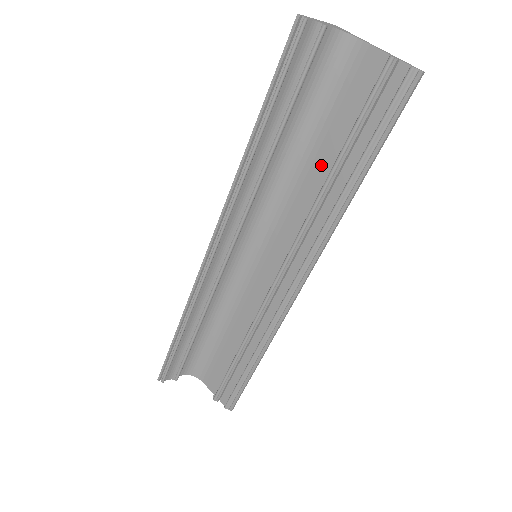
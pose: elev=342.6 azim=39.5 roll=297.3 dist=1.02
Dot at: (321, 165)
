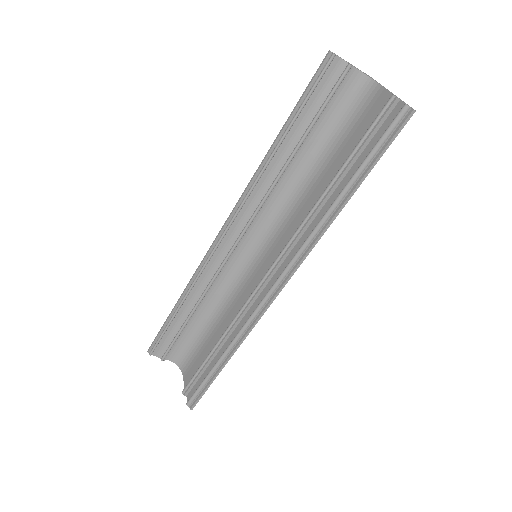
Dot at: (325, 183)
